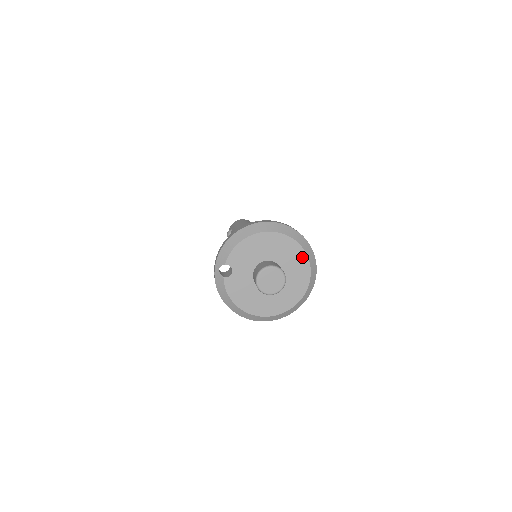
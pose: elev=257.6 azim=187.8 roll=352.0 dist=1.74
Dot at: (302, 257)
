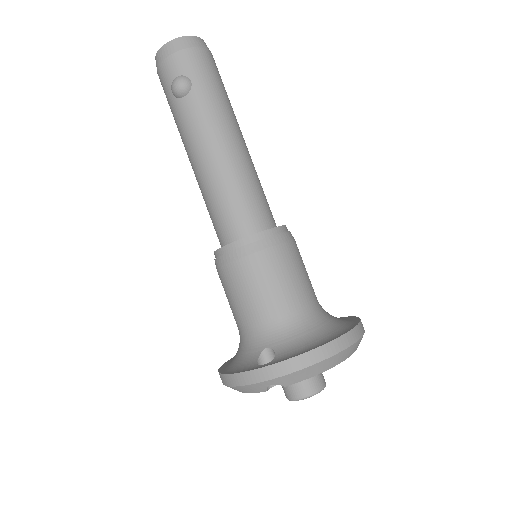
Dot at: occluded
